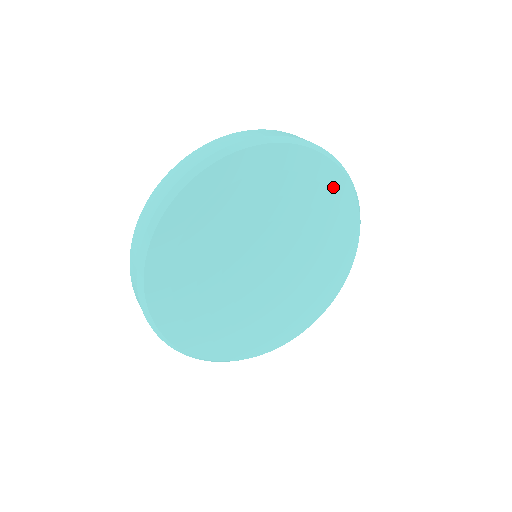
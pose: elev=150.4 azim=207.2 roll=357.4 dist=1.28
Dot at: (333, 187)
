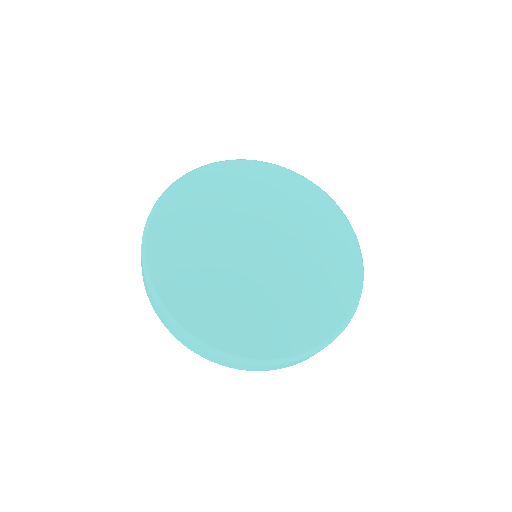
Dot at: (251, 171)
